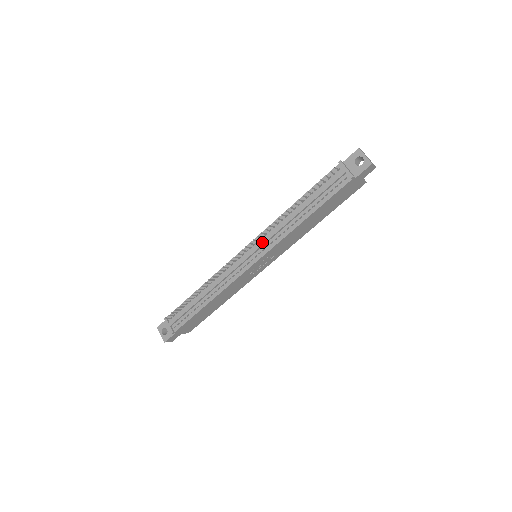
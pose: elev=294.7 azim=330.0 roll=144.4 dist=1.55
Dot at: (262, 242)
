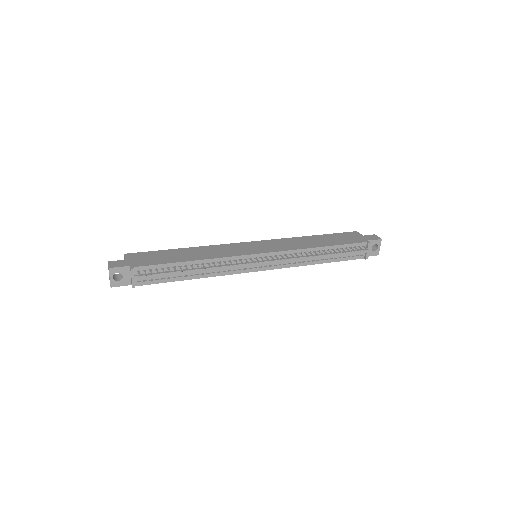
Dot at: (280, 261)
